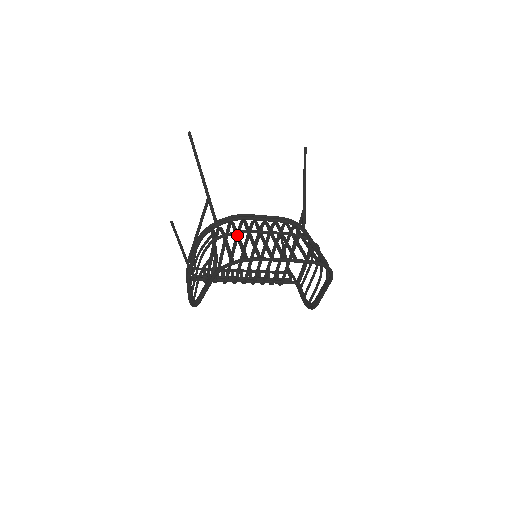
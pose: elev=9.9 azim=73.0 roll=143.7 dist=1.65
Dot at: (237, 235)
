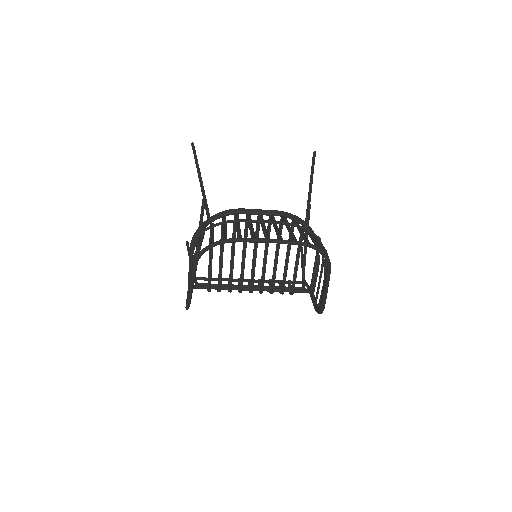
Dot at: (224, 224)
